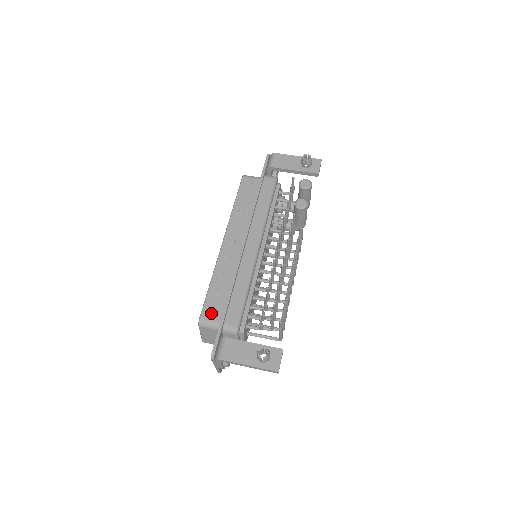
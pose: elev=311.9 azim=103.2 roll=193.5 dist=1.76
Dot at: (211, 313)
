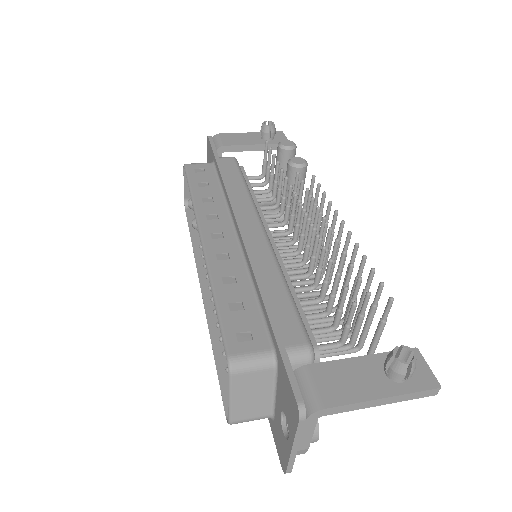
Dot at: (244, 341)
